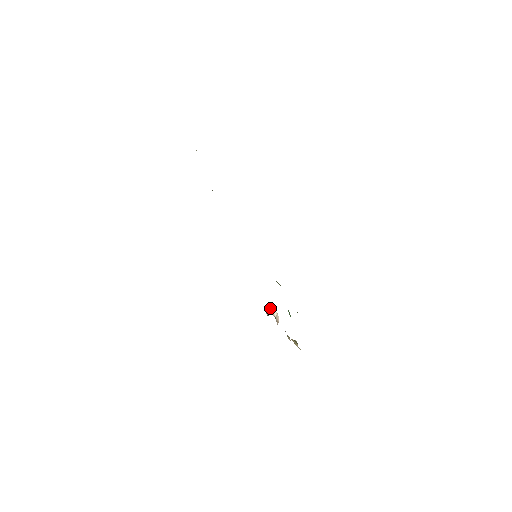
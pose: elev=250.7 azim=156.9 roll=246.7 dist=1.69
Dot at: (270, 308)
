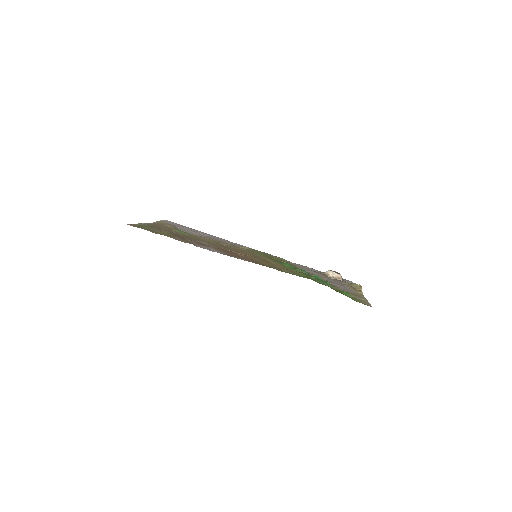
Dot at: (326, 271)
